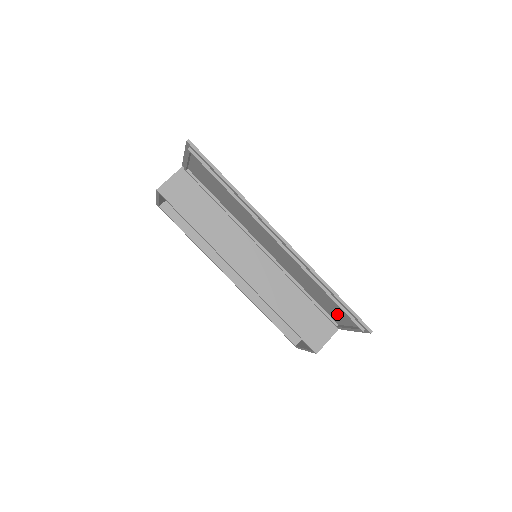
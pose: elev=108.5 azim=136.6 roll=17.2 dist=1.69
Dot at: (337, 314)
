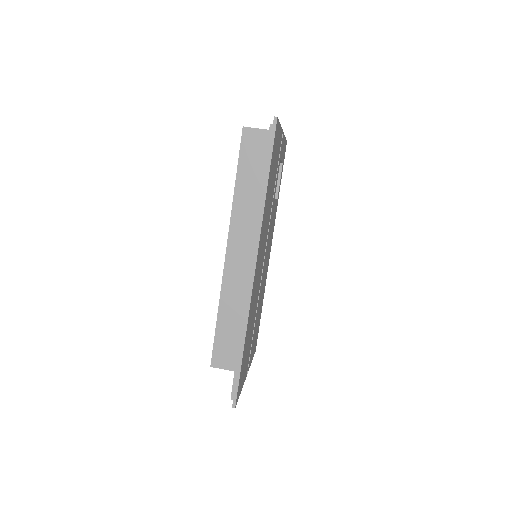
Dot at: occluded
